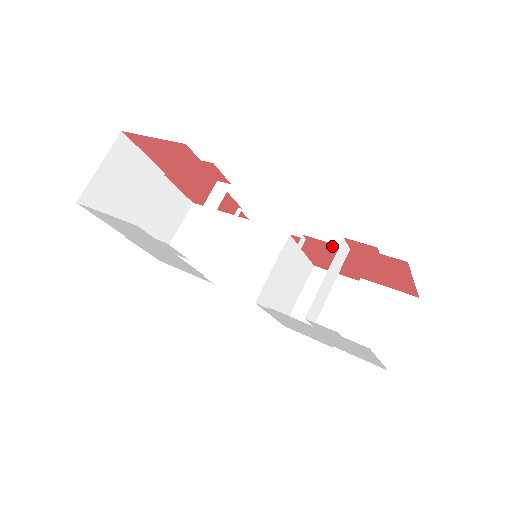
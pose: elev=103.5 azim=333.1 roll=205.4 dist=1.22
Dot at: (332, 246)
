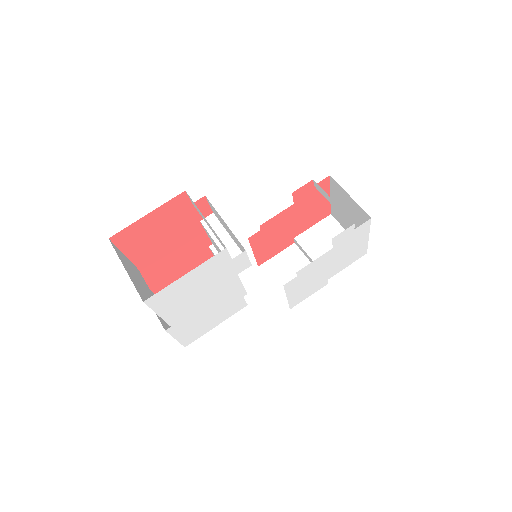
Dot at: (280, 216)
